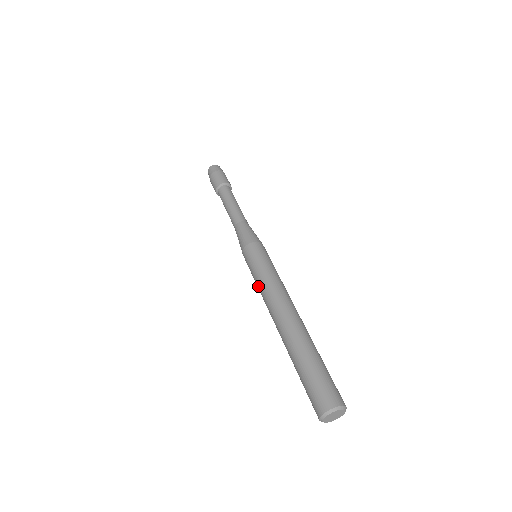
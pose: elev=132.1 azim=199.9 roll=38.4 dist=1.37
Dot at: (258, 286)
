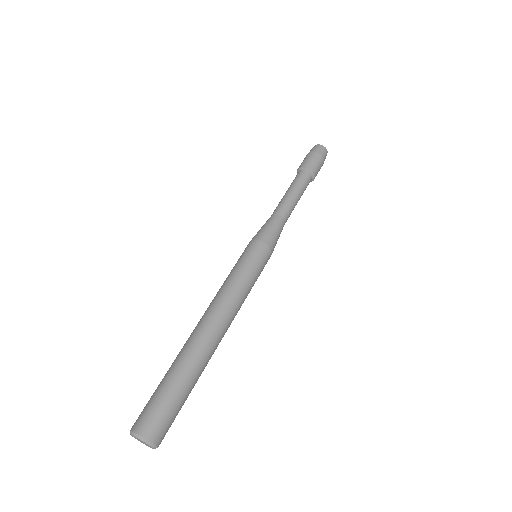
Dot at: occluded
